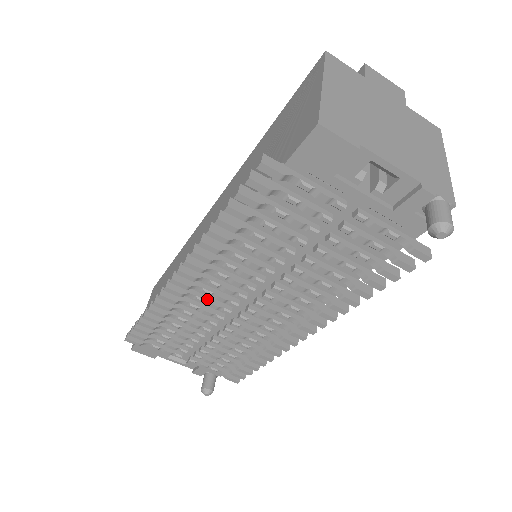
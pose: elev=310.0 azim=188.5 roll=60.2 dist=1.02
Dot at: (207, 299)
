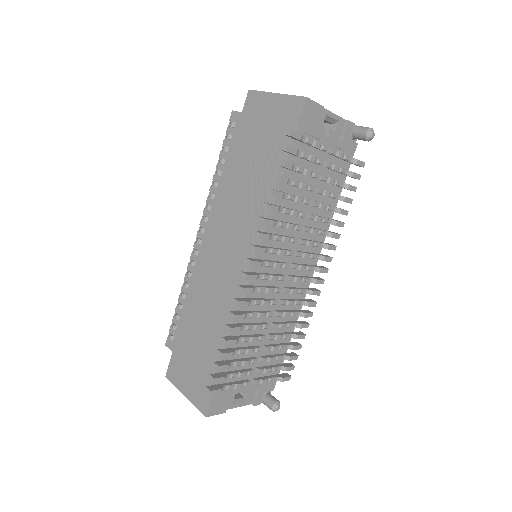
Dot at: (264, 287)
